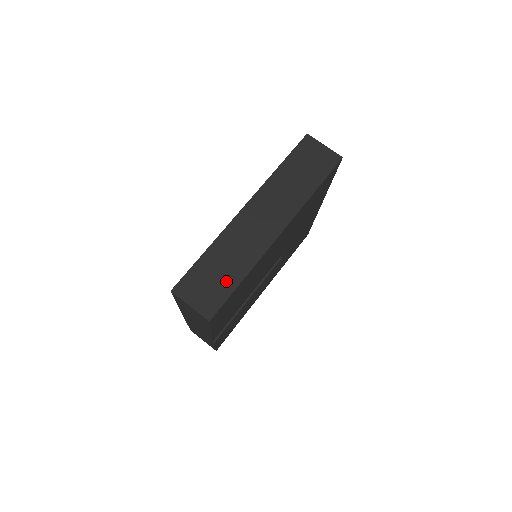
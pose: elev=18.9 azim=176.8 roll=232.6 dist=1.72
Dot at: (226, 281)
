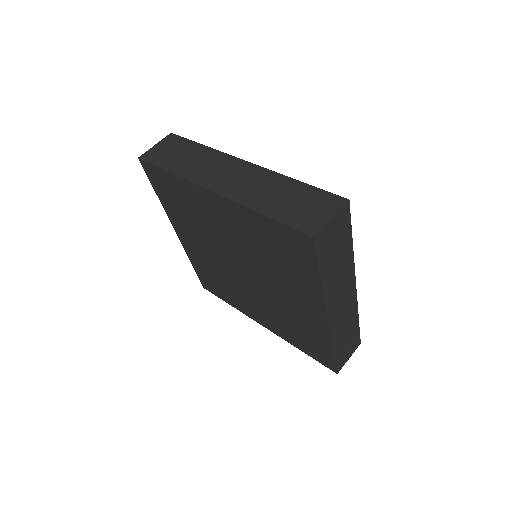
Dot at: (353, 333)
